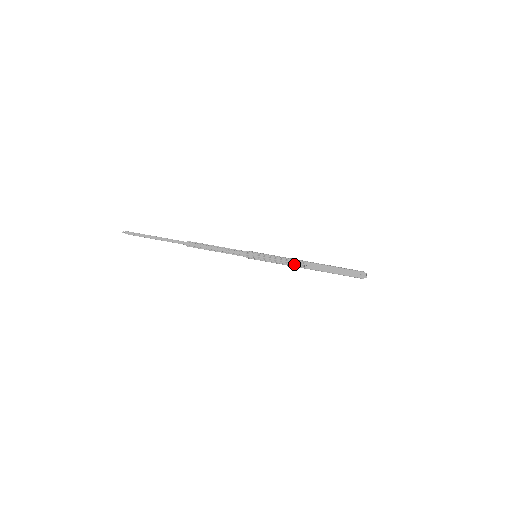
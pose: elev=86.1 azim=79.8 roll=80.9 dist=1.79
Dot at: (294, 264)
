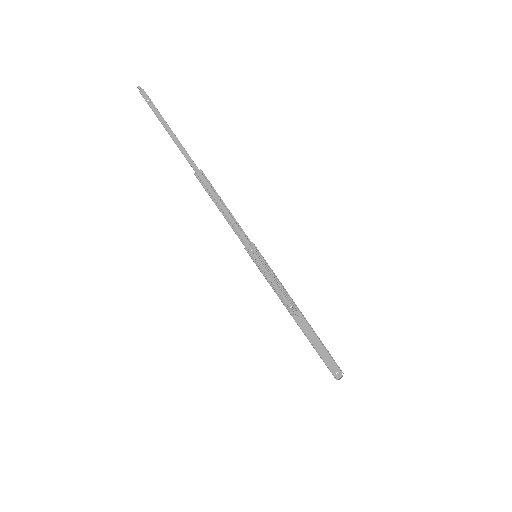
Dot at: (285, 301)
